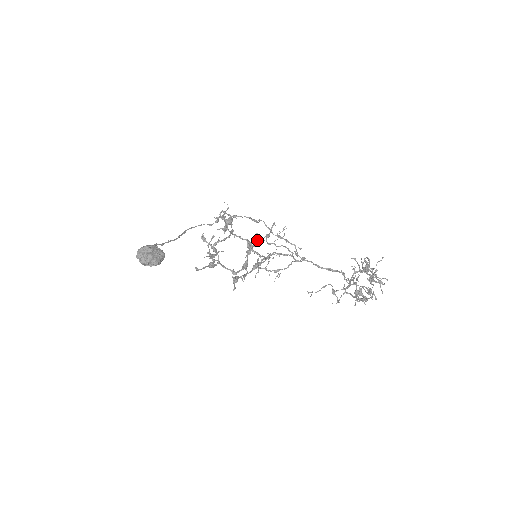
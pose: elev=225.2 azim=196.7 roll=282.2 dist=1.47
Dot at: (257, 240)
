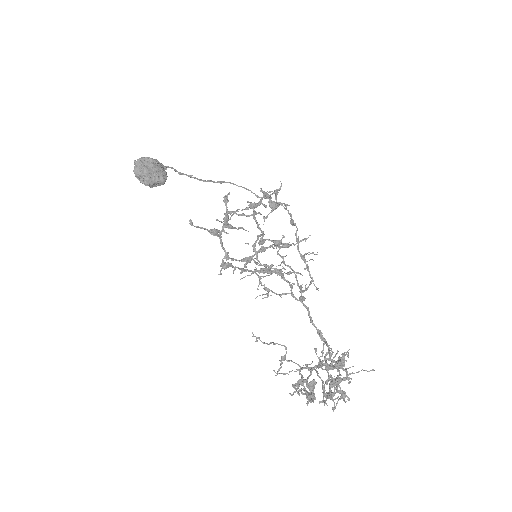
Dot at: (277, 242)
